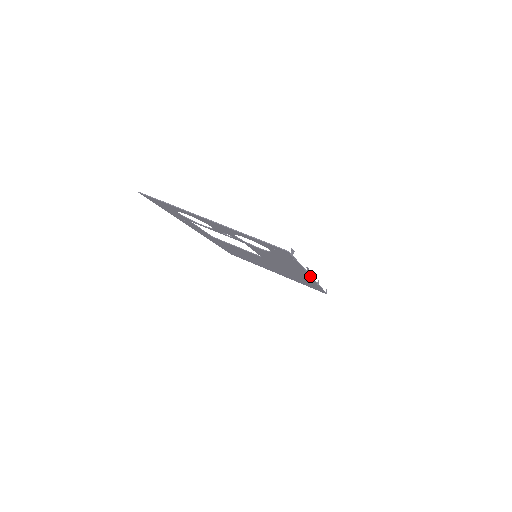
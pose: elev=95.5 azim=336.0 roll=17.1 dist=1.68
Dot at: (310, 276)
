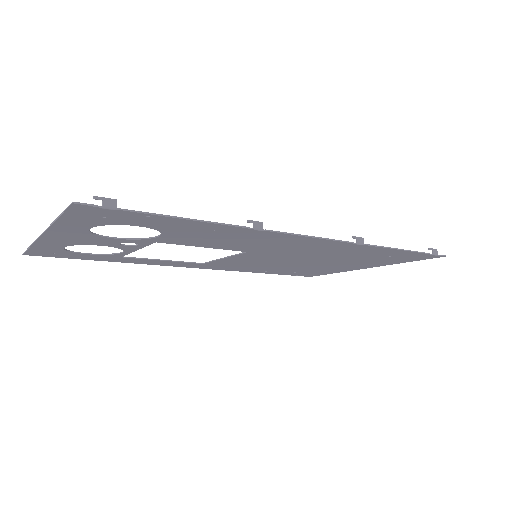
Dot at: (293, 235)
